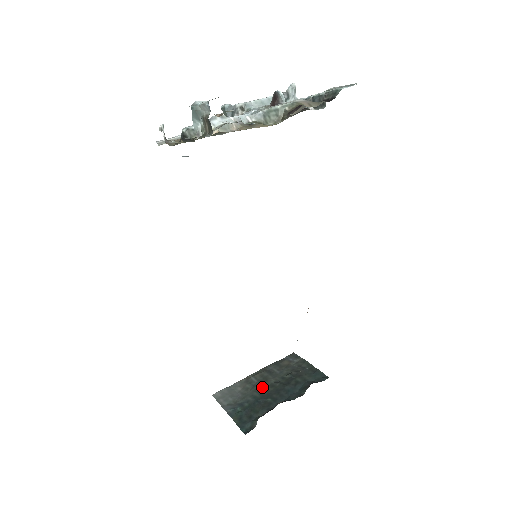
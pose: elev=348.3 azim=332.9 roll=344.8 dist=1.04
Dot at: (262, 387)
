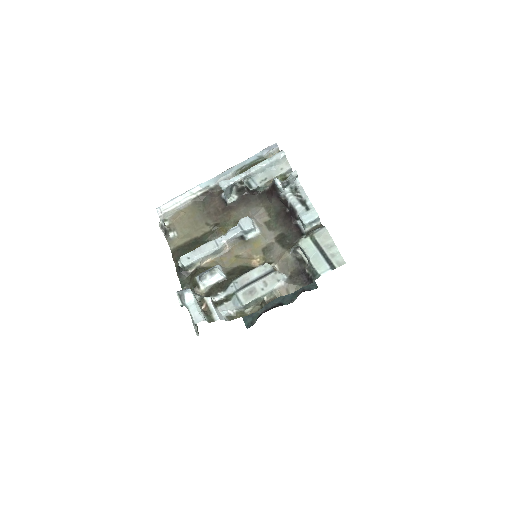
Dot at: occluded
